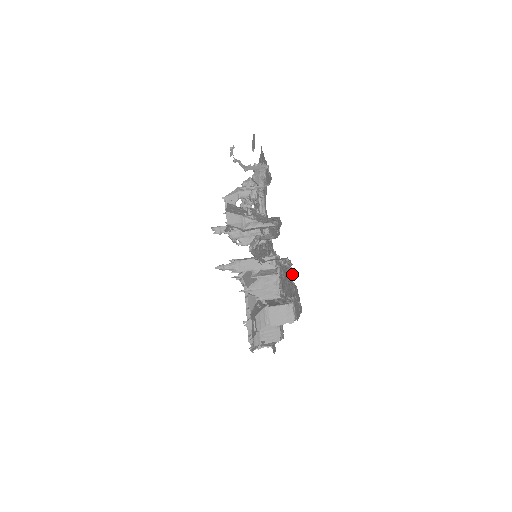
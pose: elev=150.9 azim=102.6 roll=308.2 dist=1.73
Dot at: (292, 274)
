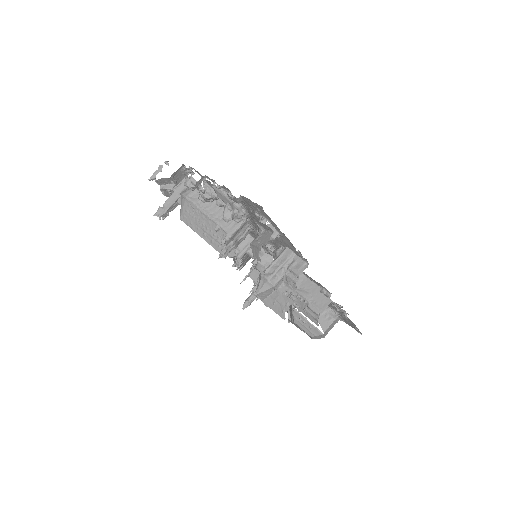
Dot at: occluded
